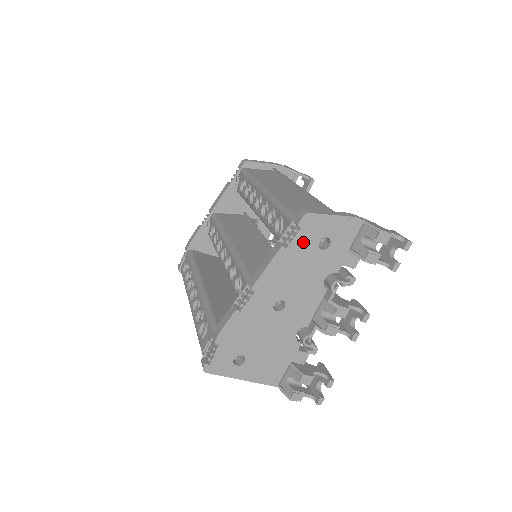
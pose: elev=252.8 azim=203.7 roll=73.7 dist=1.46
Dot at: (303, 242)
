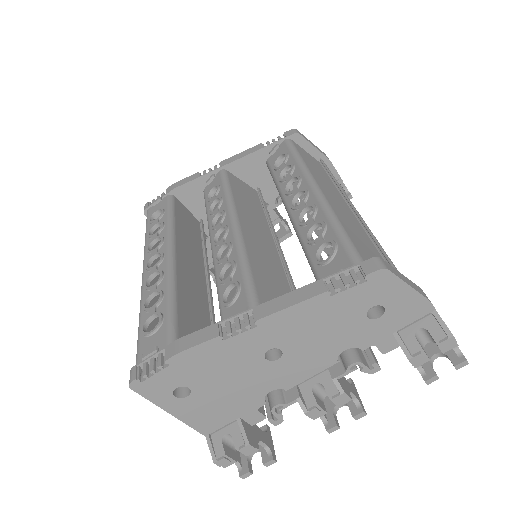
Dot at: (355, 299)
